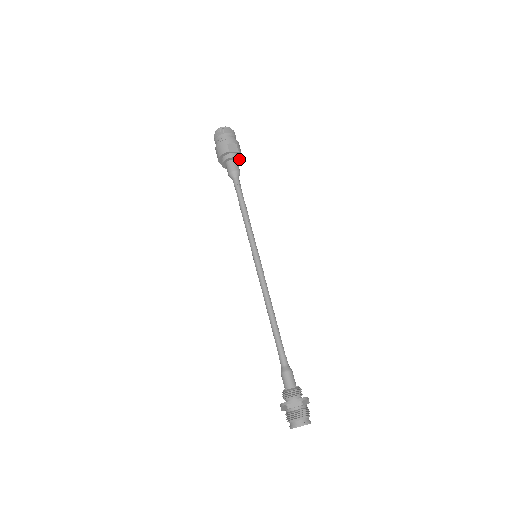
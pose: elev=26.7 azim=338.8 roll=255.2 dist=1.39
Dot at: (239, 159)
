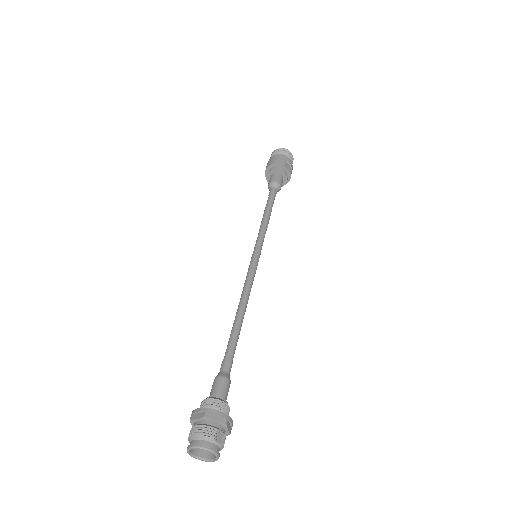
Dot at: (286, 180)
